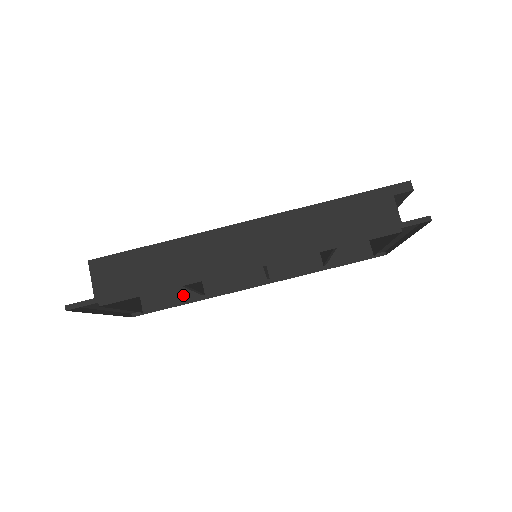
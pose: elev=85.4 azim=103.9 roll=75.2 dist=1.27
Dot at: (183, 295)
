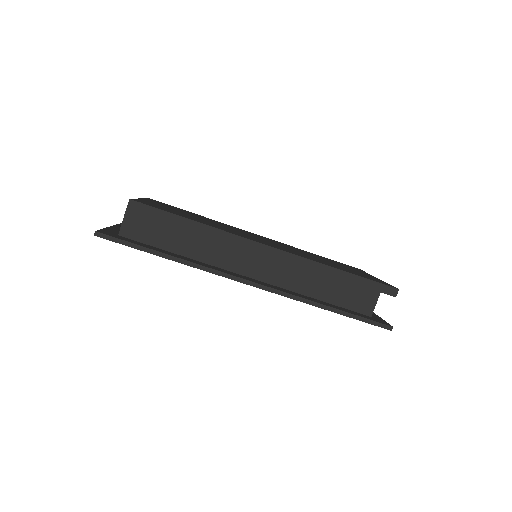
Dot at: occluded
